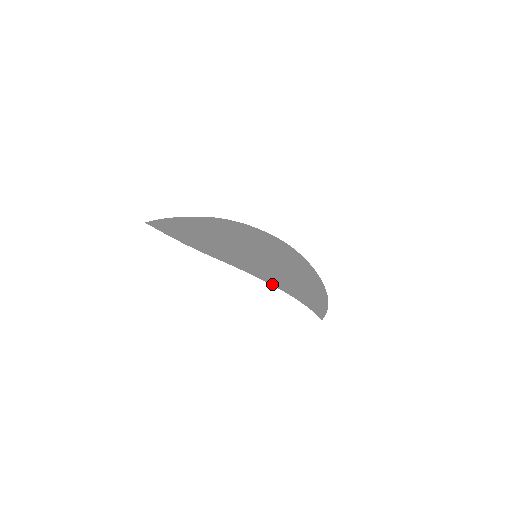
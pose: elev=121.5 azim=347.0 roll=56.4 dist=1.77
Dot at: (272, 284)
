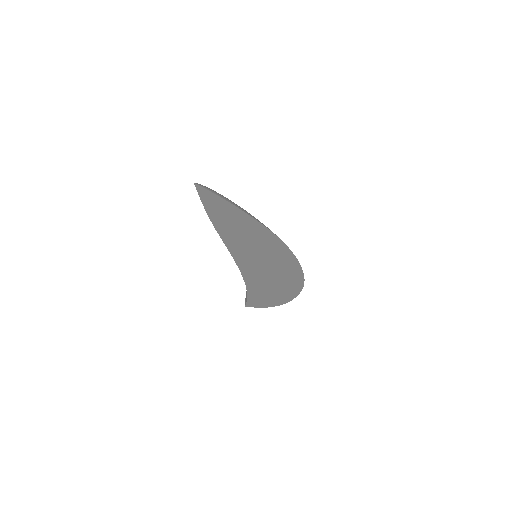
Dot at: (243, 276)
